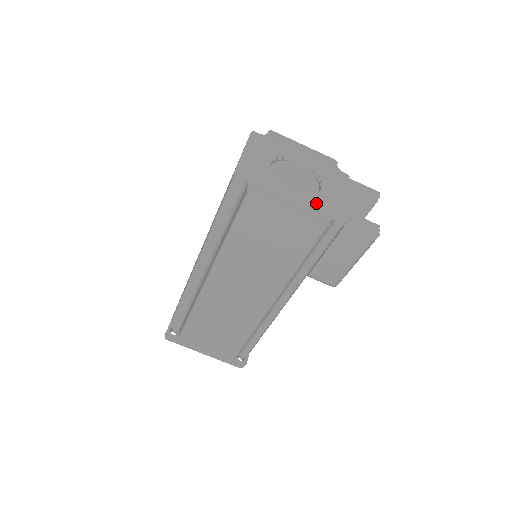
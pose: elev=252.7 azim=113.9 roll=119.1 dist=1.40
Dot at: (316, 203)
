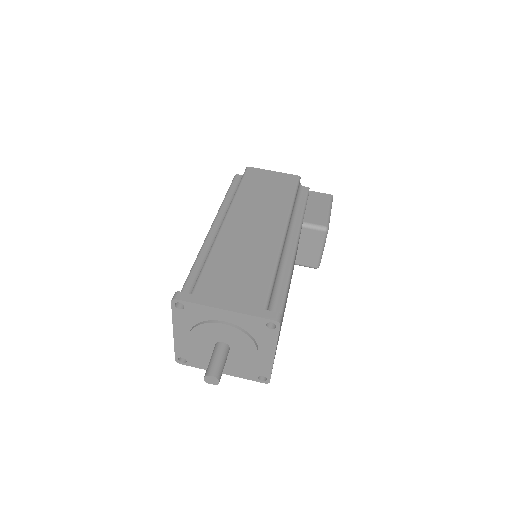
Dot at: occluded
